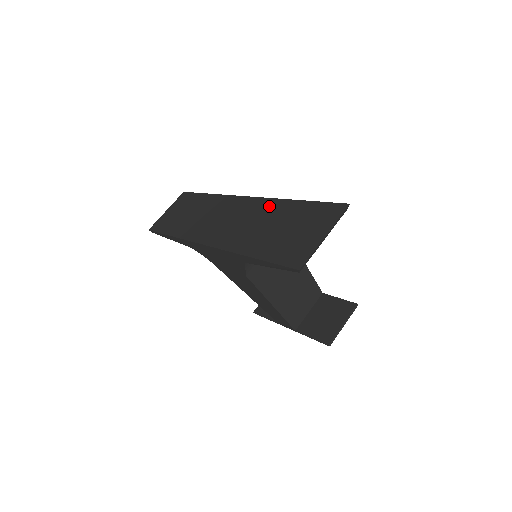
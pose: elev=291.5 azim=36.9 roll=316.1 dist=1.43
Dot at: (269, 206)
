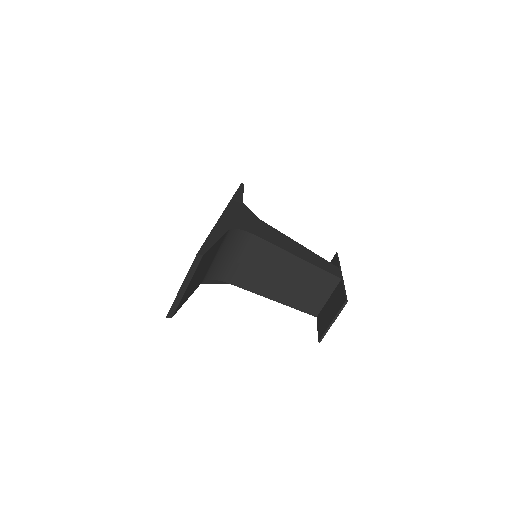
Dot at: occluded
